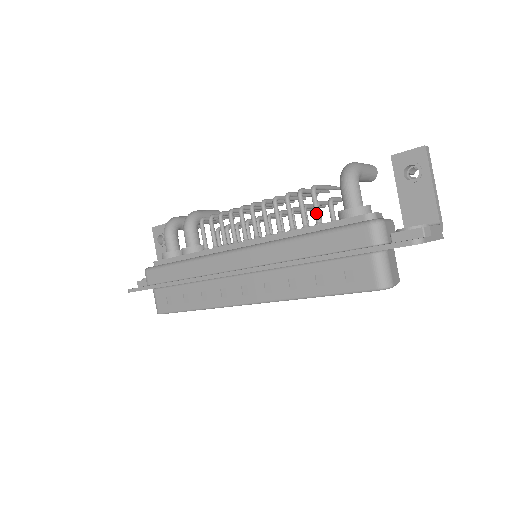
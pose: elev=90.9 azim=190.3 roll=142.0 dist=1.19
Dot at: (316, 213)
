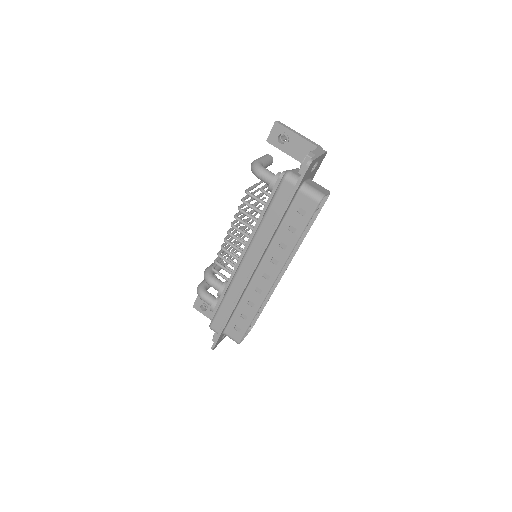
Dot at: (259, 201)
